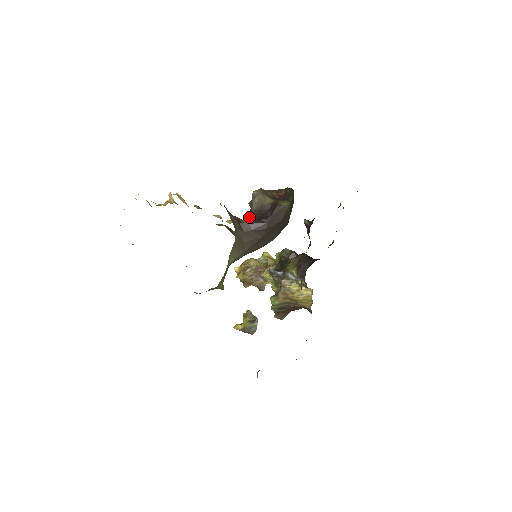
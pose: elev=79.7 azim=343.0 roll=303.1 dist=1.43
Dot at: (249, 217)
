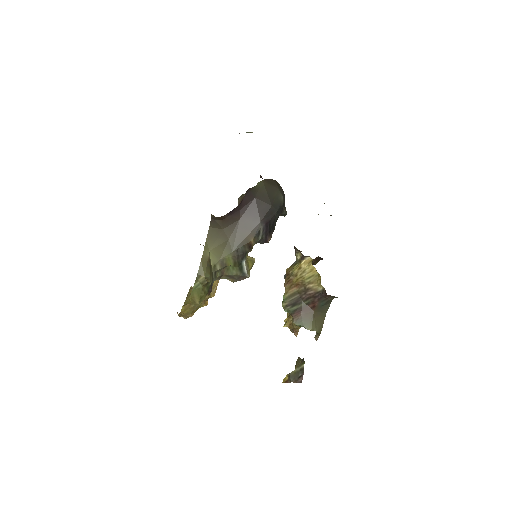
Dot at: occluded
